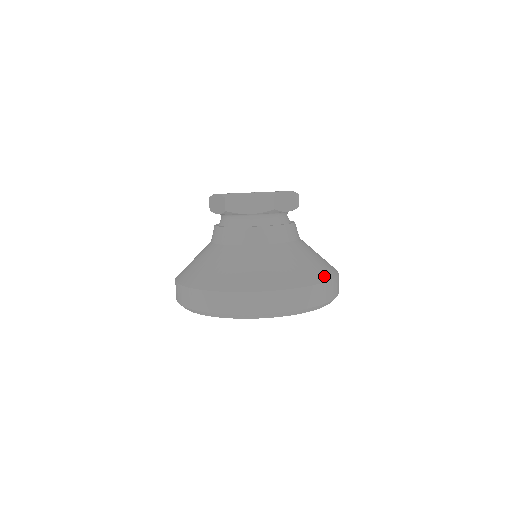
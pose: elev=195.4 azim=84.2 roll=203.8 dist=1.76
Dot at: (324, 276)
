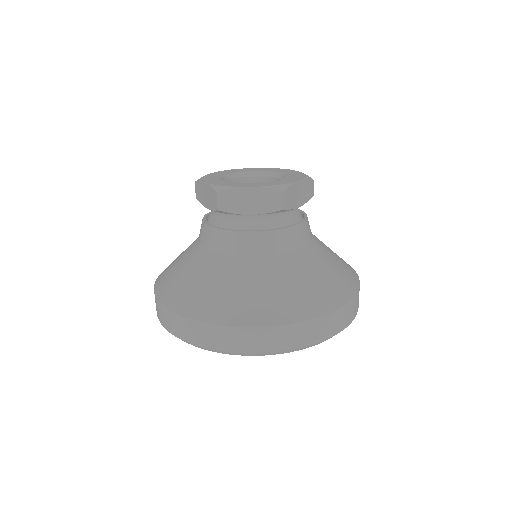
Dot at: (345, 294)
